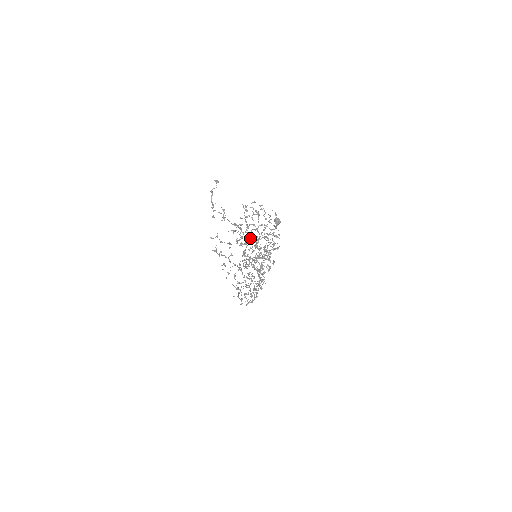
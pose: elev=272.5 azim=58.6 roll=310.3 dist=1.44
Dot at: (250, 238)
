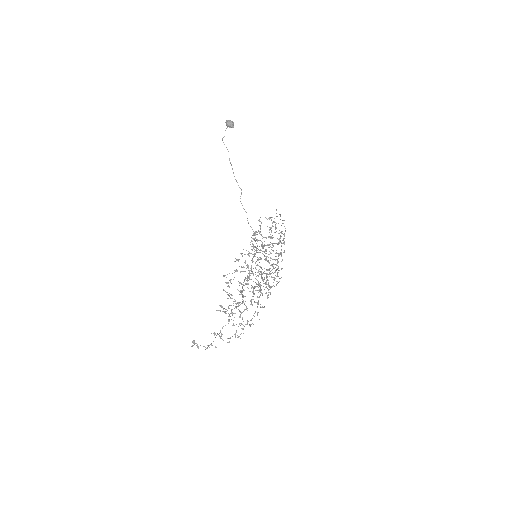
Dot at: occluded
